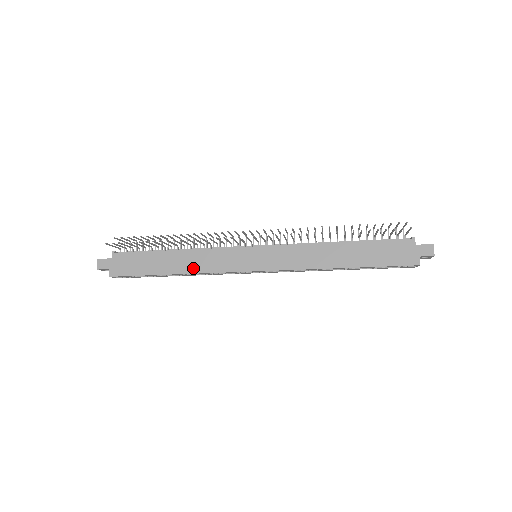
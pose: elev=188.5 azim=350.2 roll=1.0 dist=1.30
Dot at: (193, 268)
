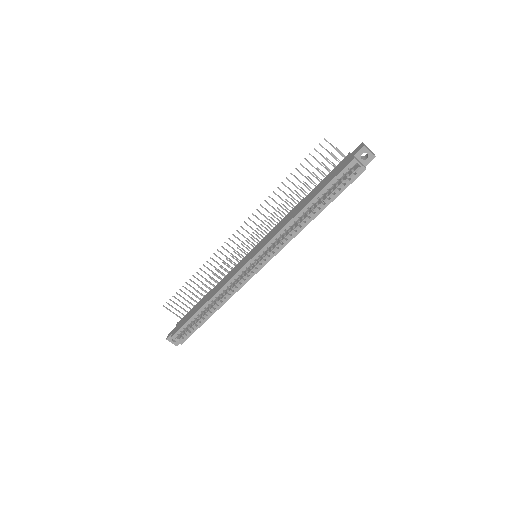
Dot at: (216, 291)
